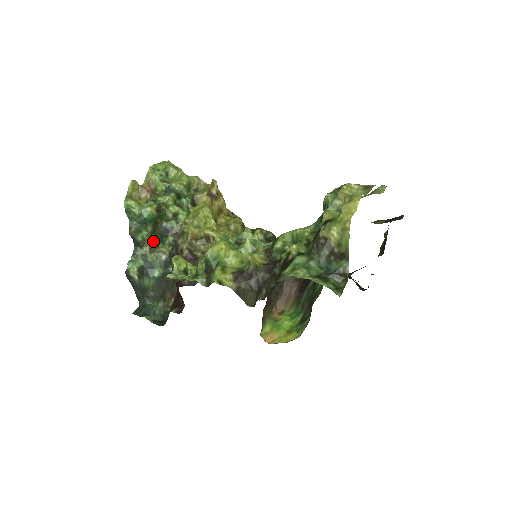
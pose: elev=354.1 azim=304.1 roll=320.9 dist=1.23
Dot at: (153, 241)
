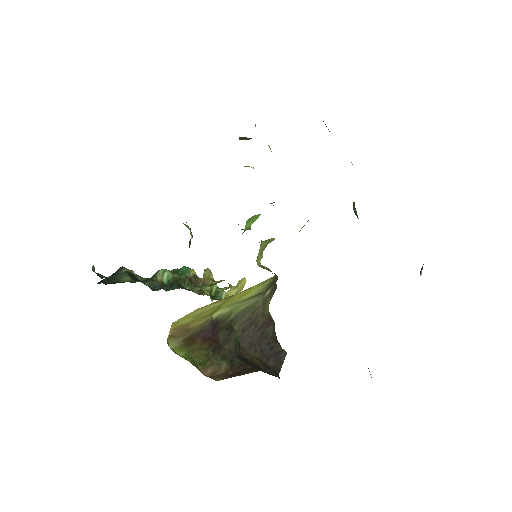
Dot at: occluded
